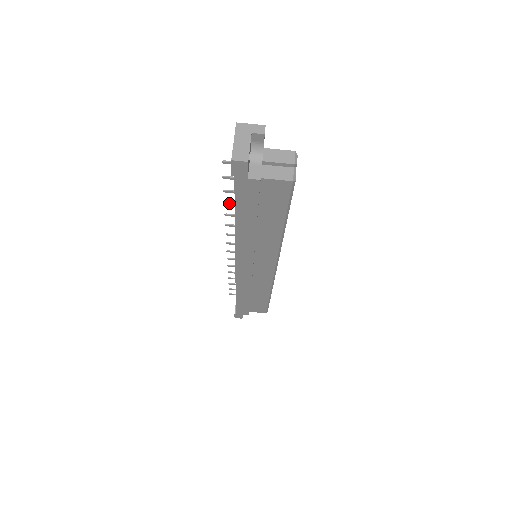
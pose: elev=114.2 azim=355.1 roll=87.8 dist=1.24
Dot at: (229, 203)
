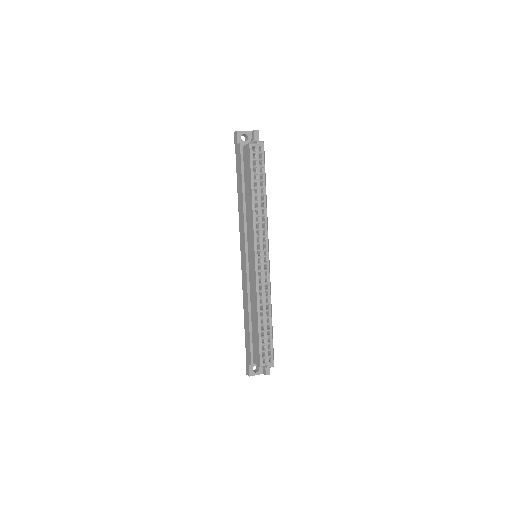
Dot at: occluded
